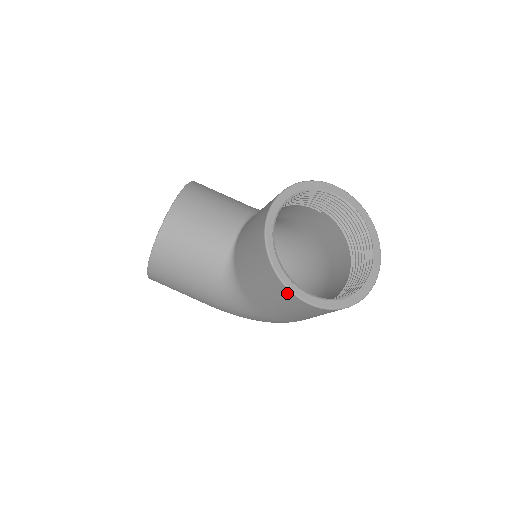
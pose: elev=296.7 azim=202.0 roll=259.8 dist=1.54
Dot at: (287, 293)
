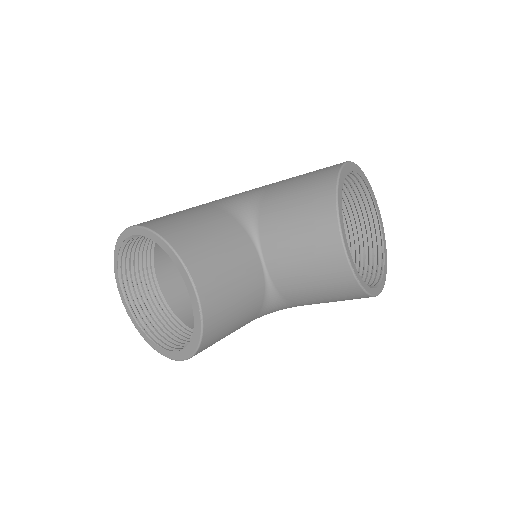
Dot at: occluded
